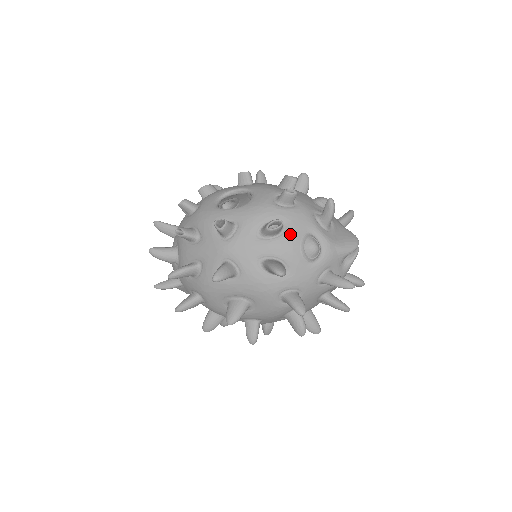
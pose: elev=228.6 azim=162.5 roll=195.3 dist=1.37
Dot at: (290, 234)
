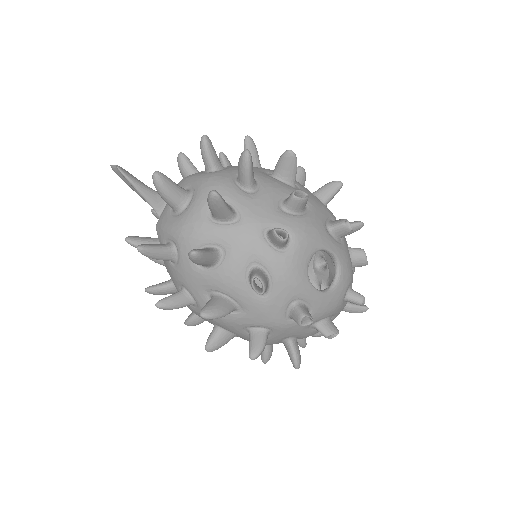
Dot at: occluded
